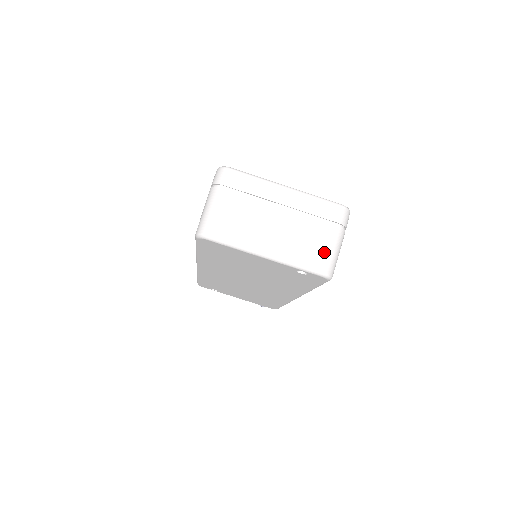
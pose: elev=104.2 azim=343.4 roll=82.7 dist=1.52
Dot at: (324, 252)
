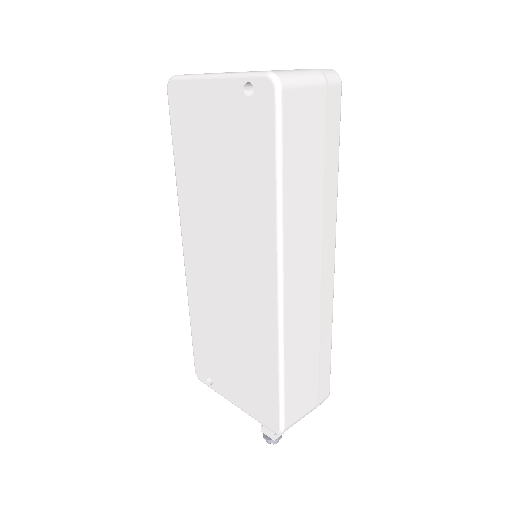
Dot at: occluded
